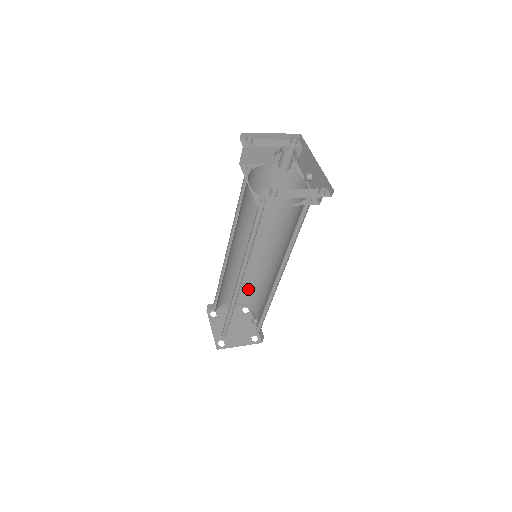
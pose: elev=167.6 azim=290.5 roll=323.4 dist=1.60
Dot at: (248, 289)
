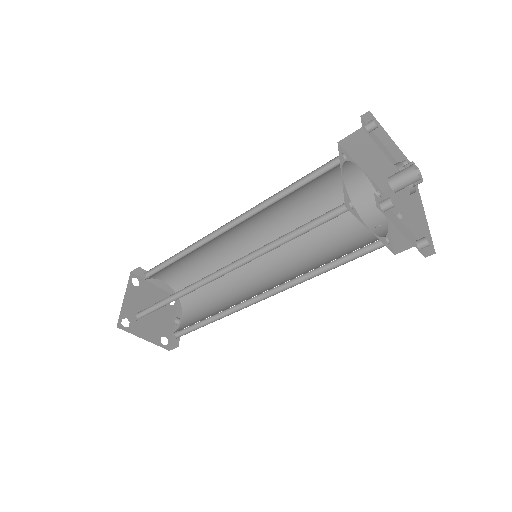
Dot at: occluded
